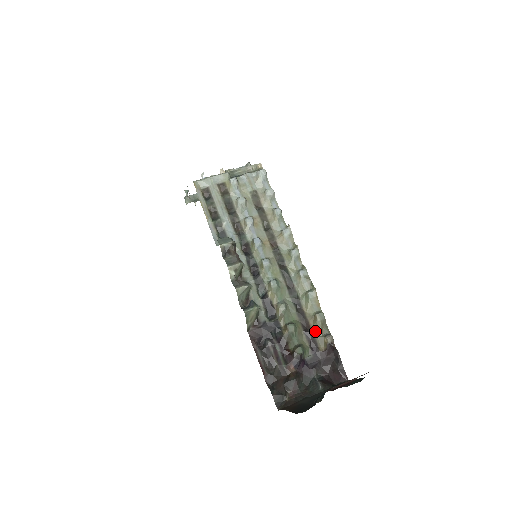
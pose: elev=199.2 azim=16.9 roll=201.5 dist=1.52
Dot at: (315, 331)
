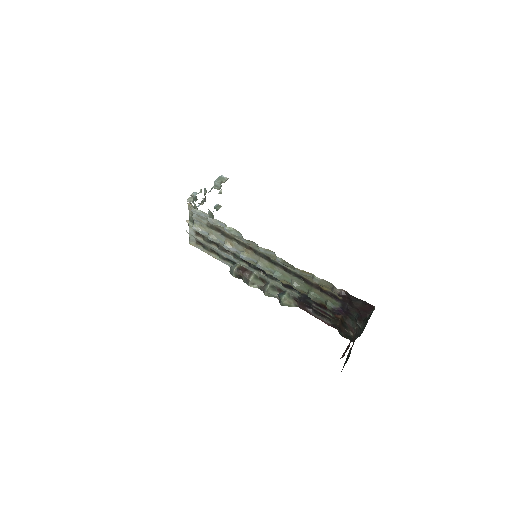
Dot at: (325, 288)
